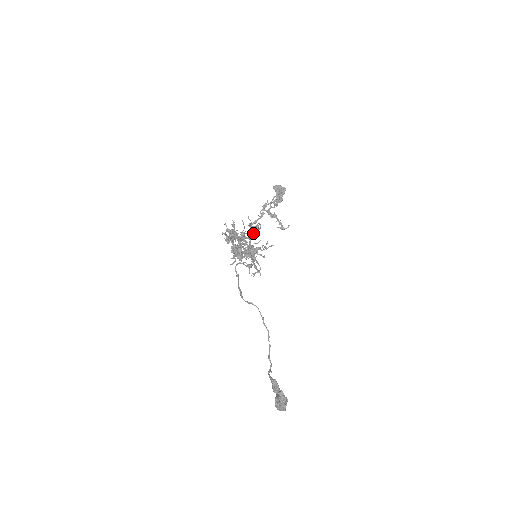
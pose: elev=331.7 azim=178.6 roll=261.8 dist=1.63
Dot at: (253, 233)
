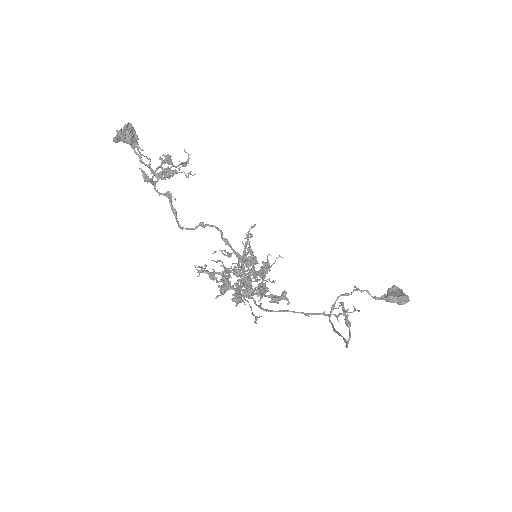
Dot at: (235, 253)
